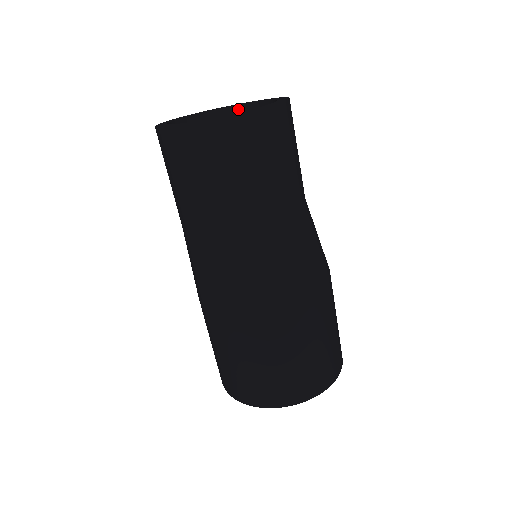
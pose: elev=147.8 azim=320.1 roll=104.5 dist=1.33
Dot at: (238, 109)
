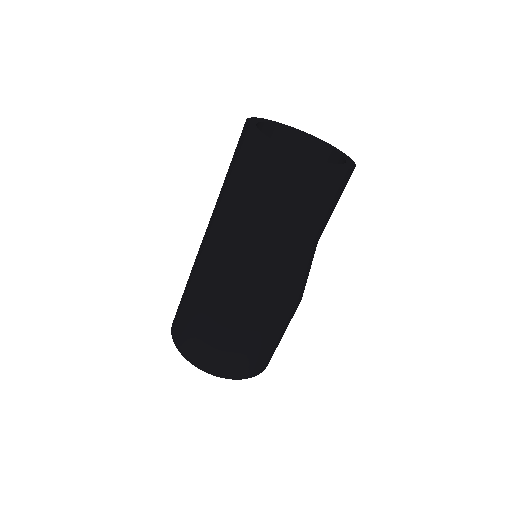
Dot at: (267, 126)
